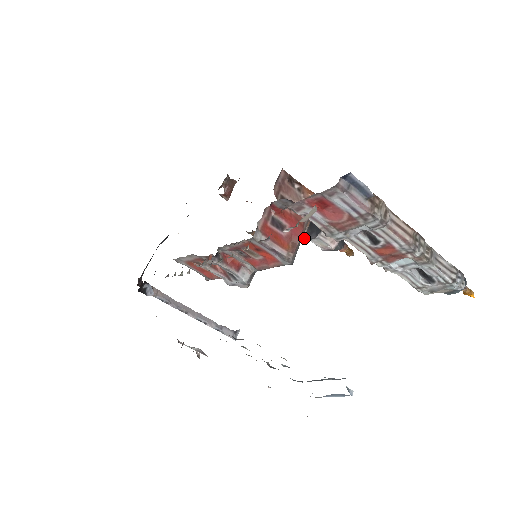
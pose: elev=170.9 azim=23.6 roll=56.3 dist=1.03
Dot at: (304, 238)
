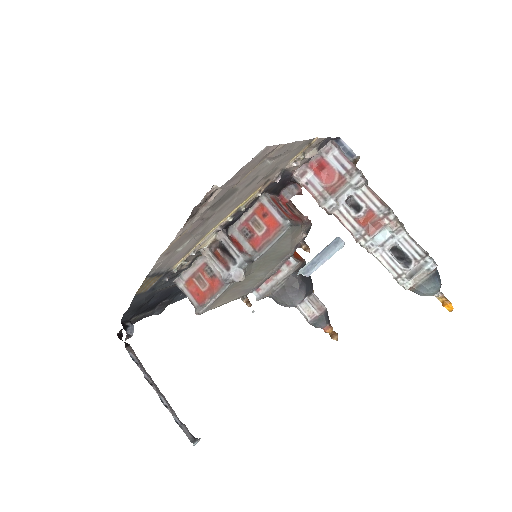
Dot at: (295, 288)
